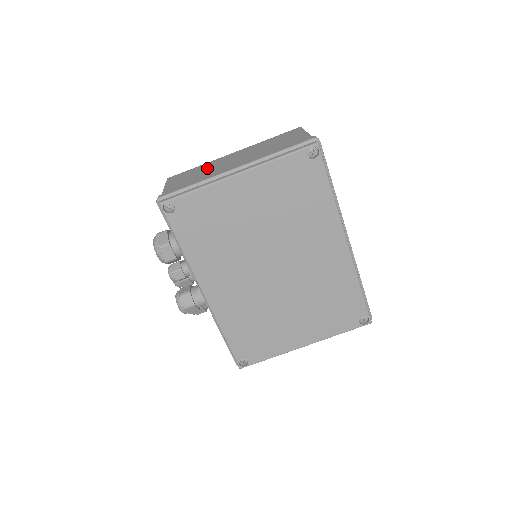
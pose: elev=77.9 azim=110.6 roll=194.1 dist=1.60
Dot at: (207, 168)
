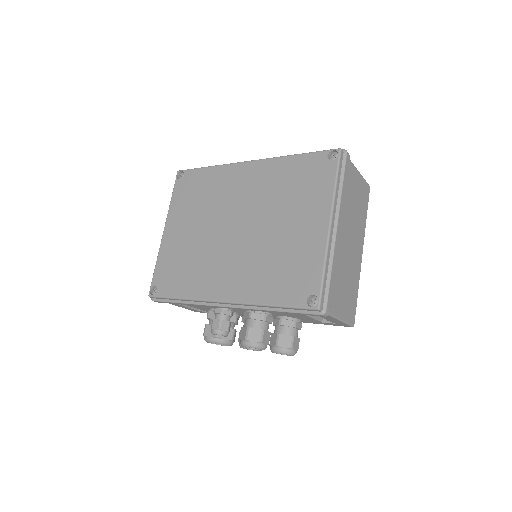
Dot at: occluded
